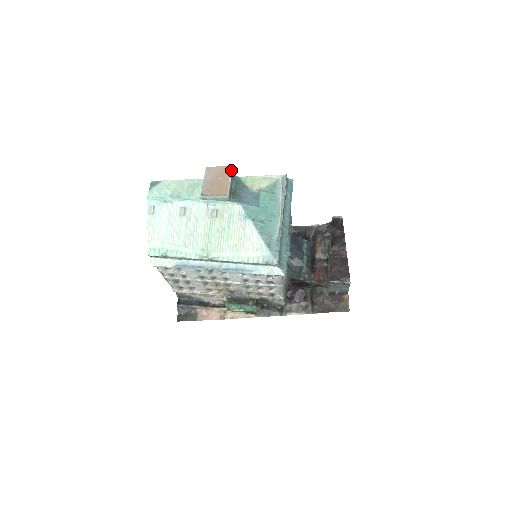
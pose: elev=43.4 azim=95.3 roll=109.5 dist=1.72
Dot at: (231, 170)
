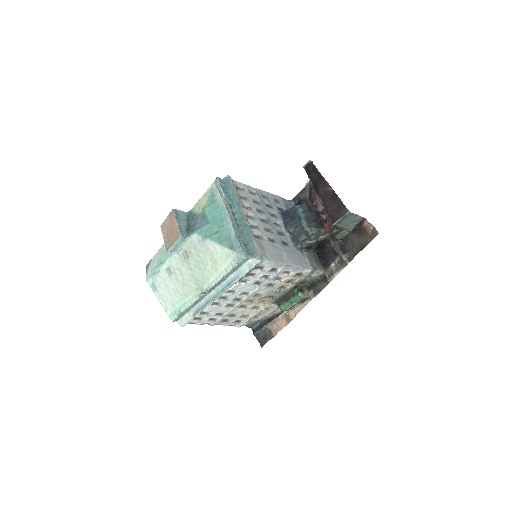
Dot at: (173, 214)
